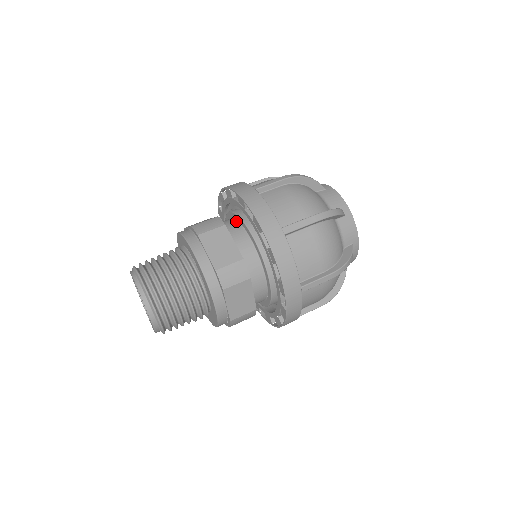
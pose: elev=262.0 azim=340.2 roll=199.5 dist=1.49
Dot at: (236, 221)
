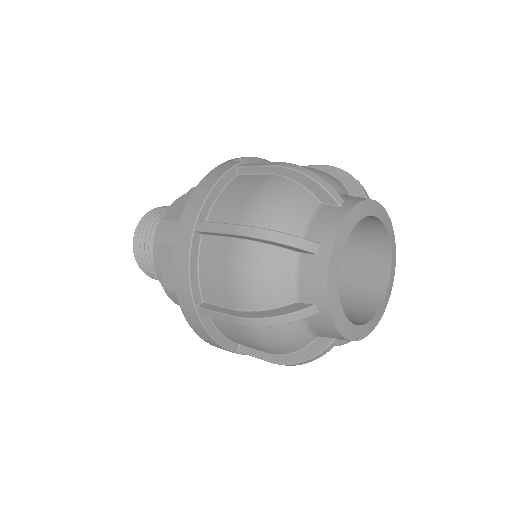
Dot at: occluded
